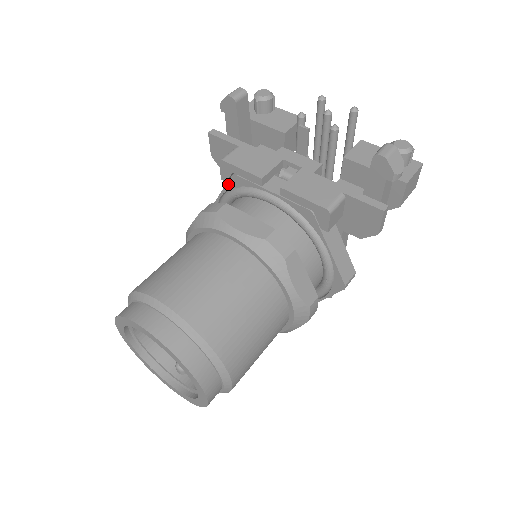
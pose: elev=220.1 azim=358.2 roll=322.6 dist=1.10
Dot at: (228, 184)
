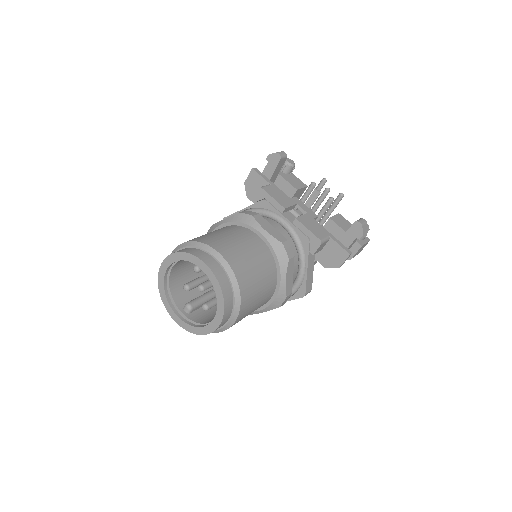
Dot at: (255, 204)
